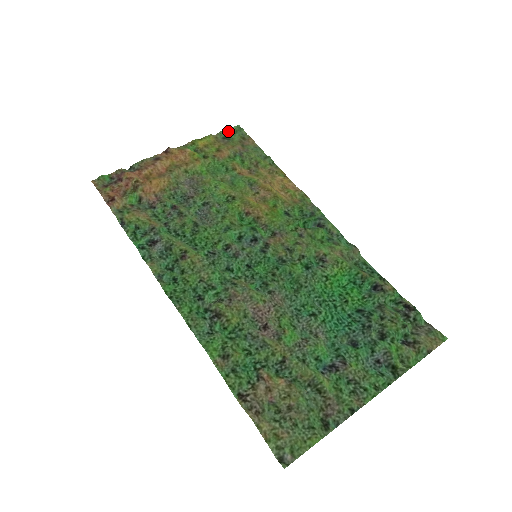
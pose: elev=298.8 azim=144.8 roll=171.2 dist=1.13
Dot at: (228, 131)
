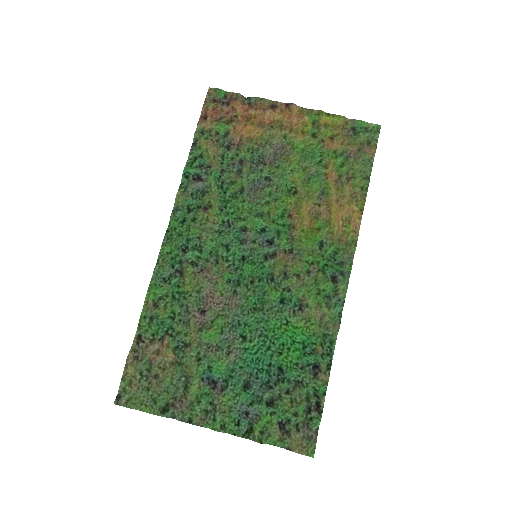
Dot at: (364, 124)
